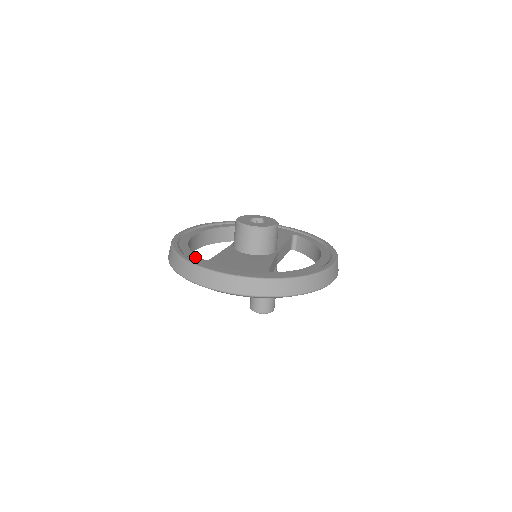
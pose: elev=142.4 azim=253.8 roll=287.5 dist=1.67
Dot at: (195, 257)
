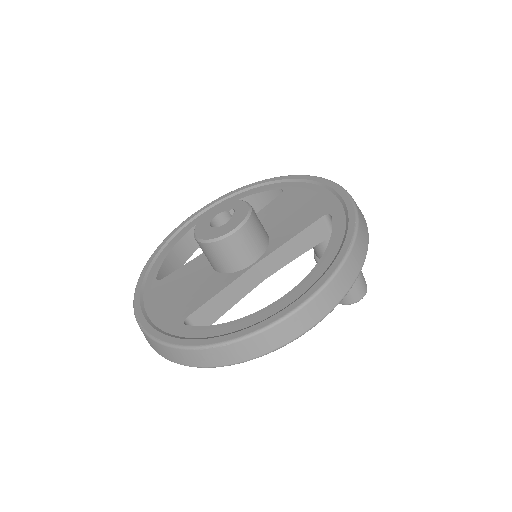
Dot at: (154, 273)
